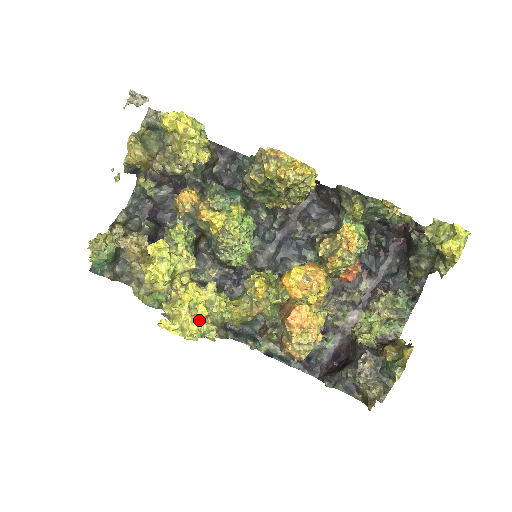
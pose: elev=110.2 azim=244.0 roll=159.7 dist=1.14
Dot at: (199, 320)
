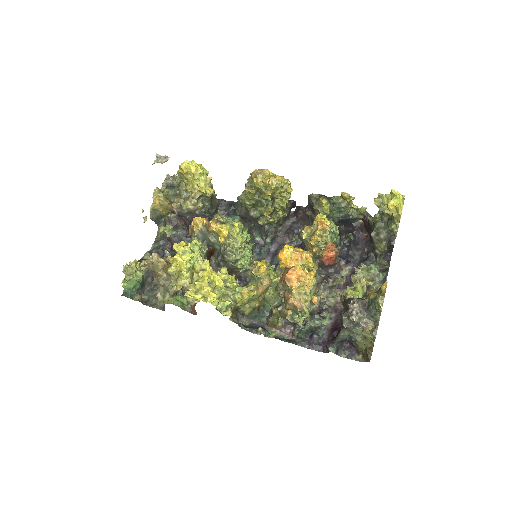
Dot at: (217, 295)
